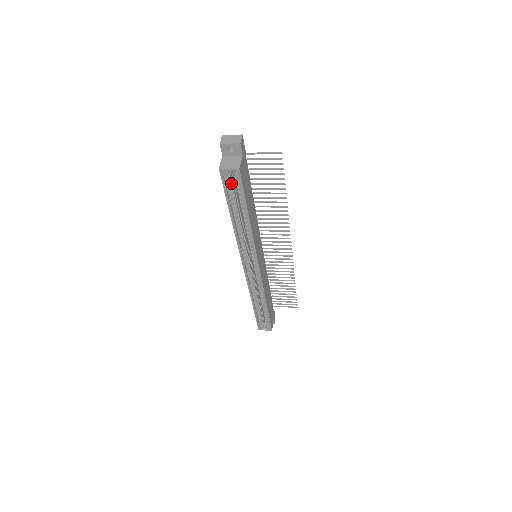
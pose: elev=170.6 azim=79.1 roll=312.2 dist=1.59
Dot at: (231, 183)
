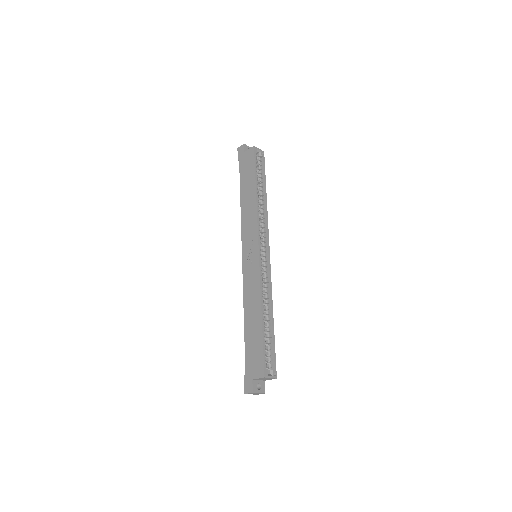
Dot at: (256, 162)
